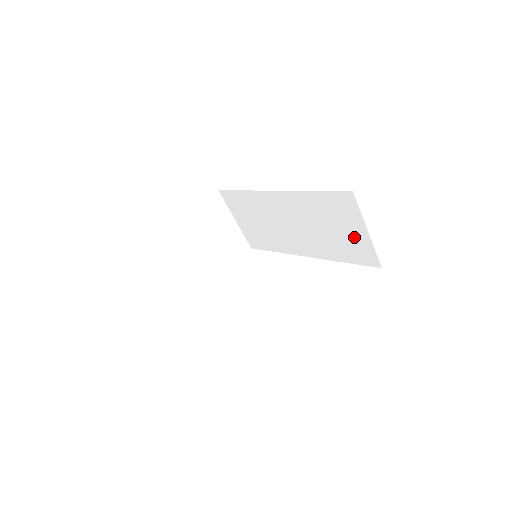
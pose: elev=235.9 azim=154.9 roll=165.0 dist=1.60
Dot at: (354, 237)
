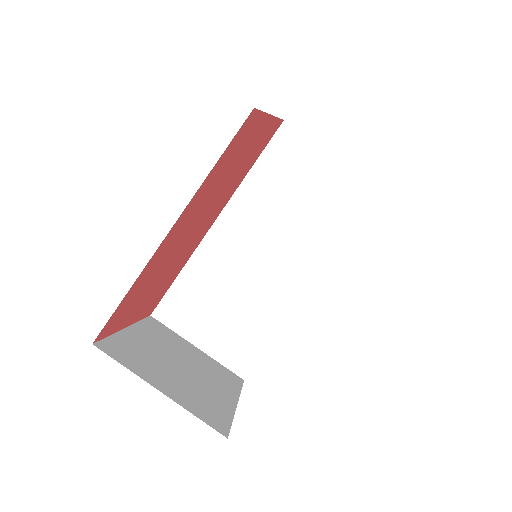
Dot at: (326, 175)
